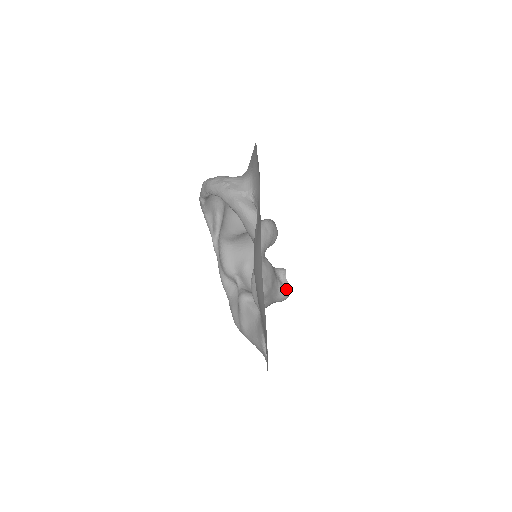
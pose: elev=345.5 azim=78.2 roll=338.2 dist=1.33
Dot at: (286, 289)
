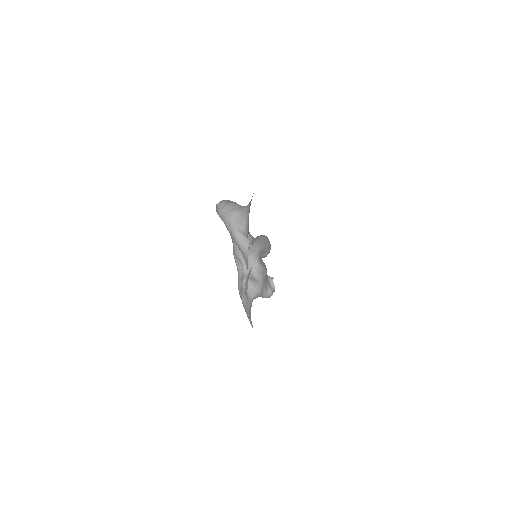
Dot at: (272, 288)
